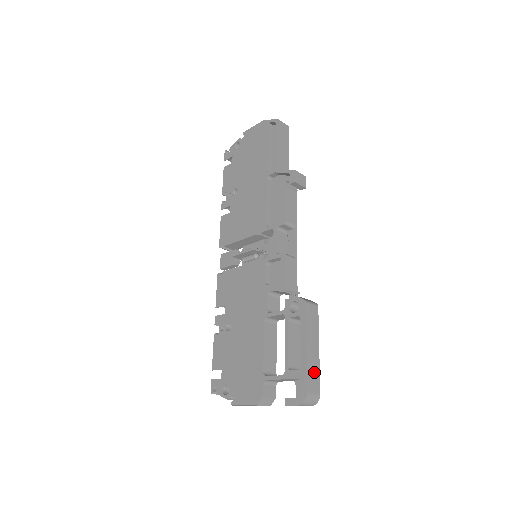
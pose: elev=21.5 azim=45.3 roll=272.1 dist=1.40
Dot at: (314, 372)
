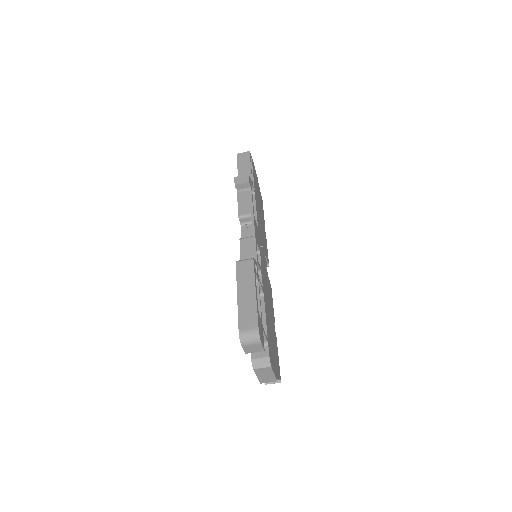
Dot at: (249, 312)
